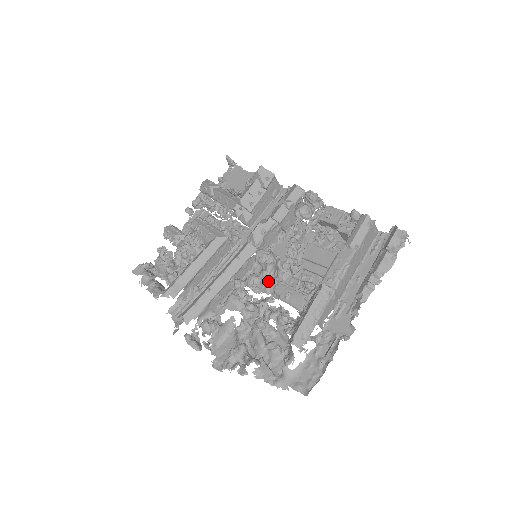
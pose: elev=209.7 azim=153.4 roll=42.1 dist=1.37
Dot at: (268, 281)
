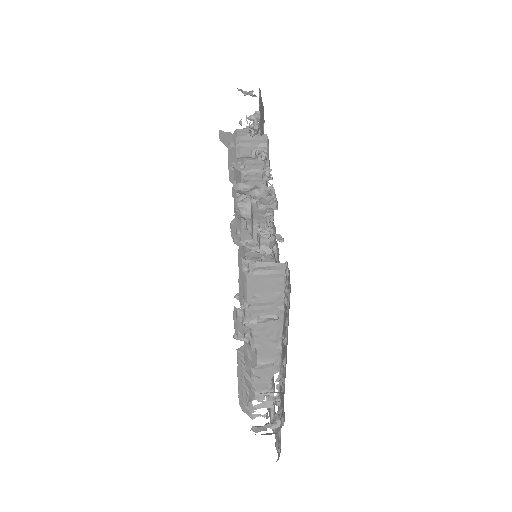
Dot at: occluded
